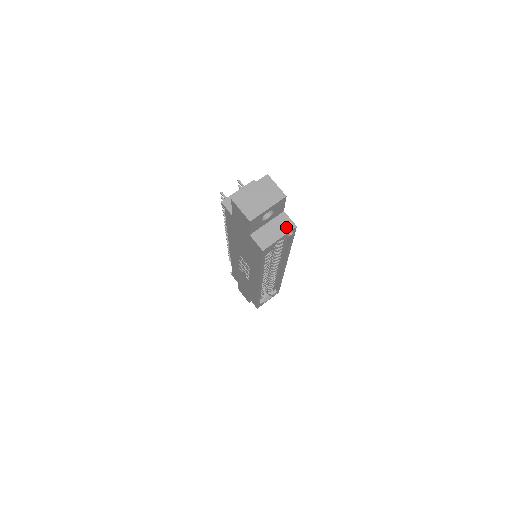
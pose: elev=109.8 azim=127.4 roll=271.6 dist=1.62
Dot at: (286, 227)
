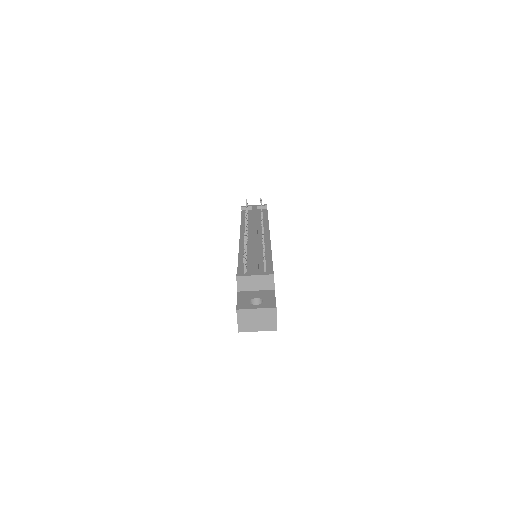
Dot at: occluded
